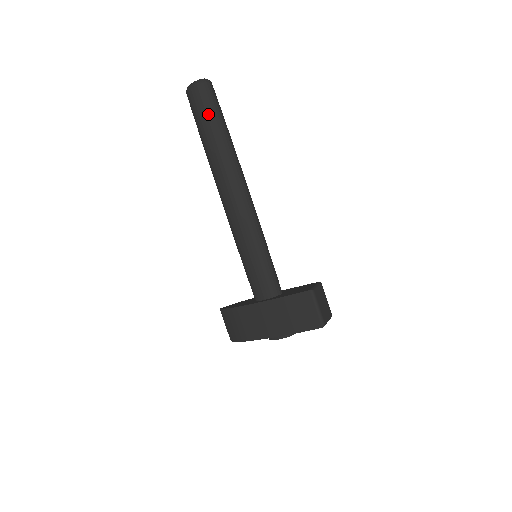
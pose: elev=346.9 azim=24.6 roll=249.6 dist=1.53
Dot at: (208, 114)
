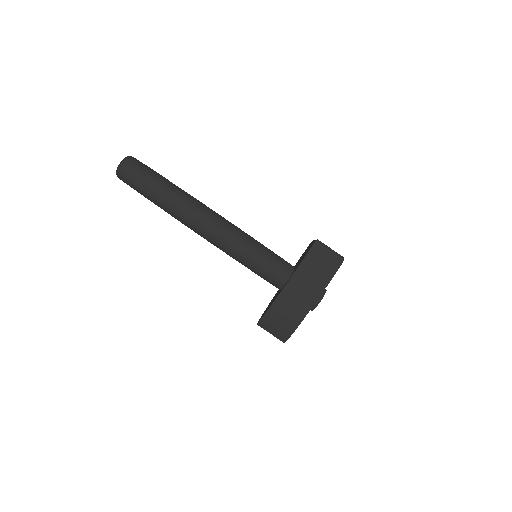
Dot at: (148, 177)
